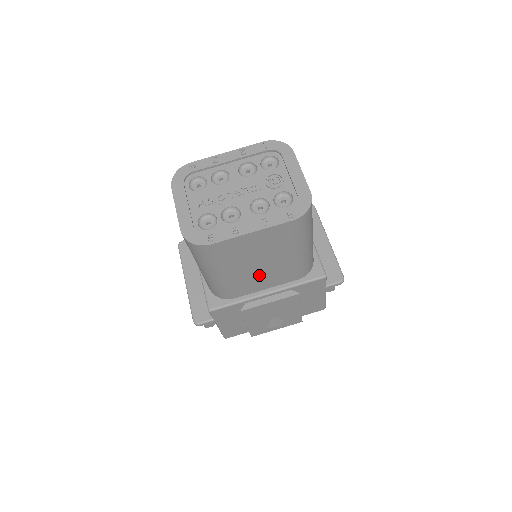
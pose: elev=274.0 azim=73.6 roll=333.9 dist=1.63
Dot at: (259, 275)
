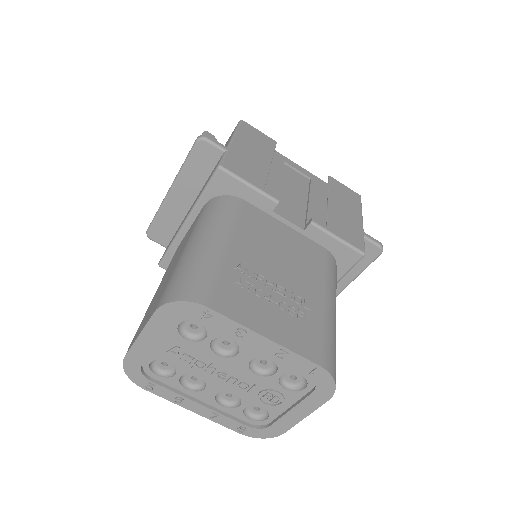
Dot at: occluded
